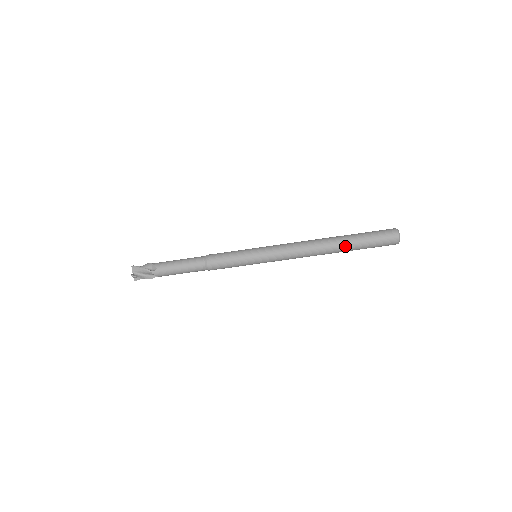
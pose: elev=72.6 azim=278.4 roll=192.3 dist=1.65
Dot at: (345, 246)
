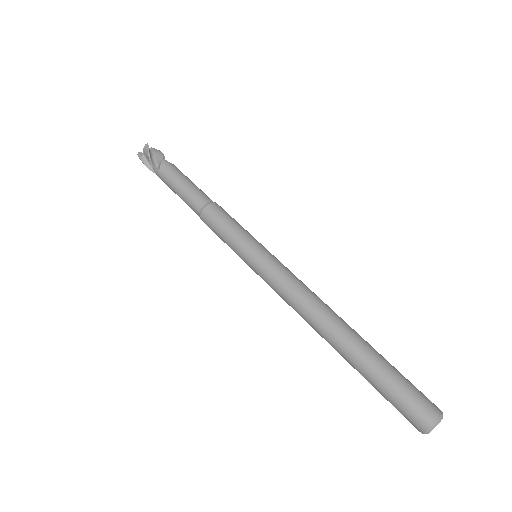
Dot at: (363, 345)
